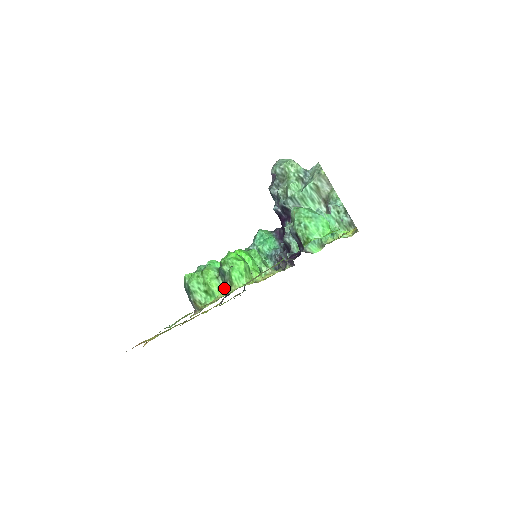
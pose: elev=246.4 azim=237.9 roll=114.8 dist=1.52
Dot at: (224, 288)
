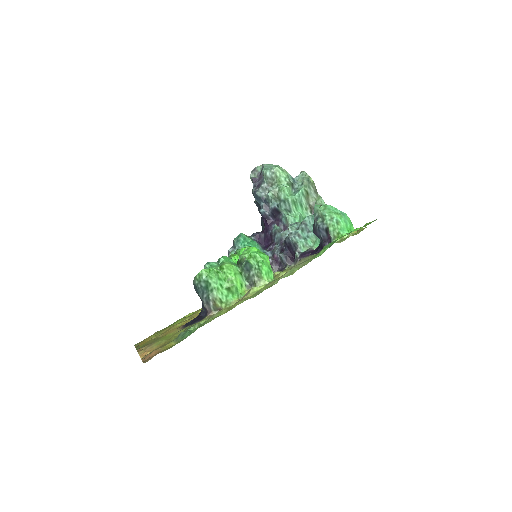
Dot at: (247, 285)
